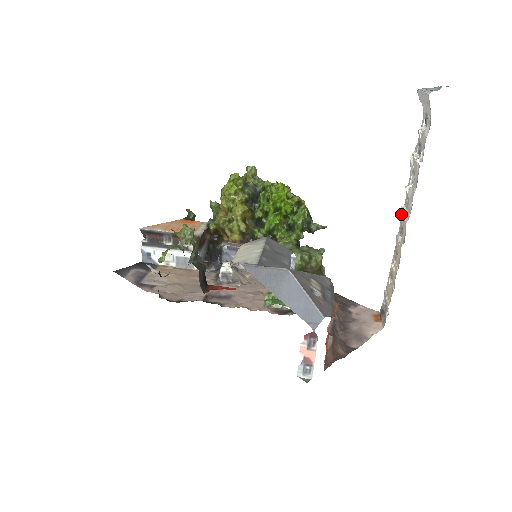
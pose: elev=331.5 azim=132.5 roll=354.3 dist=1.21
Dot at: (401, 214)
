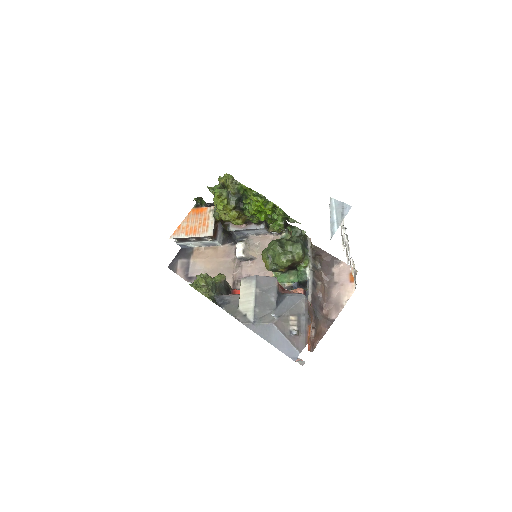
Dot at: (346, 247)
